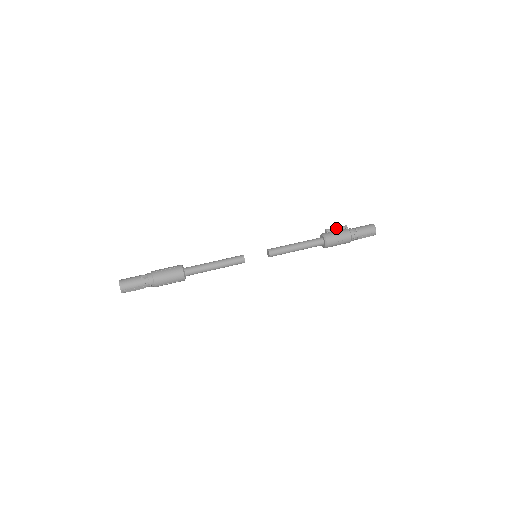
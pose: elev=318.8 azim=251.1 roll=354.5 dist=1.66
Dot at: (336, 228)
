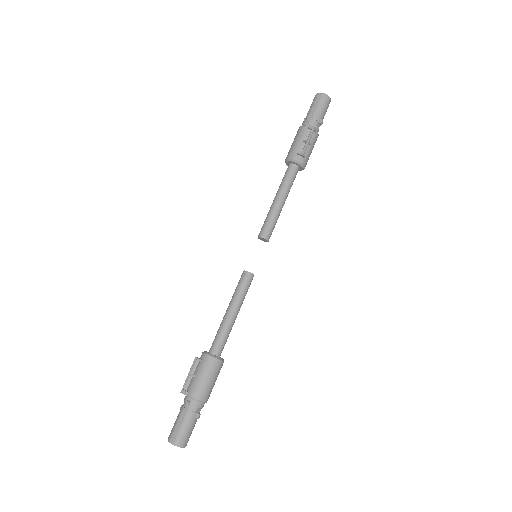
Dot at: (310, 142)
